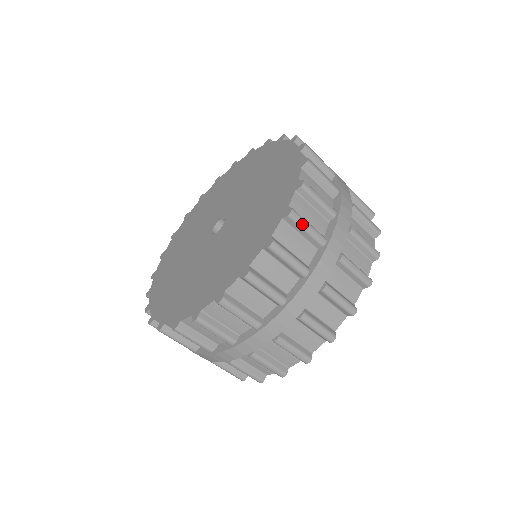
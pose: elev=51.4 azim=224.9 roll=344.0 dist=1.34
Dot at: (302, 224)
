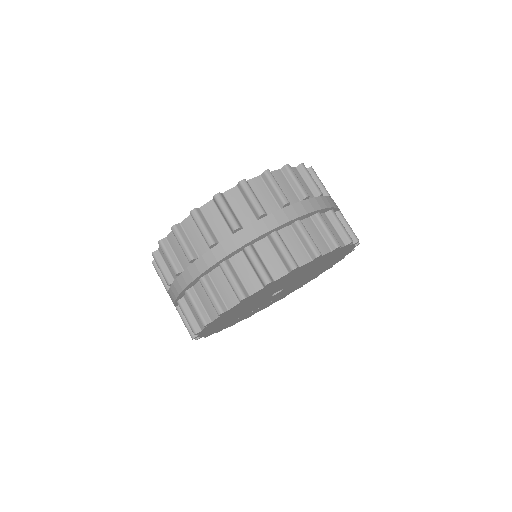
Dot at: (248, 192)
